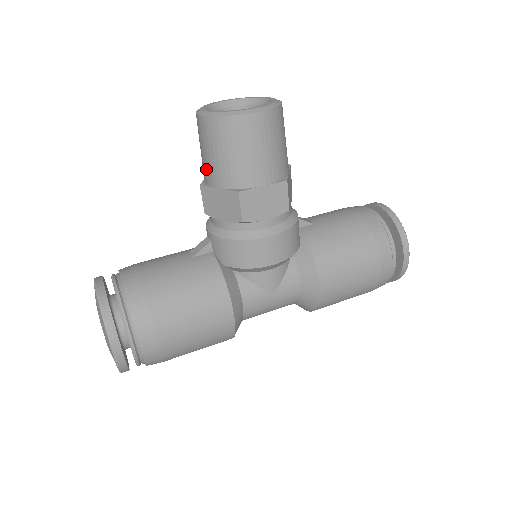
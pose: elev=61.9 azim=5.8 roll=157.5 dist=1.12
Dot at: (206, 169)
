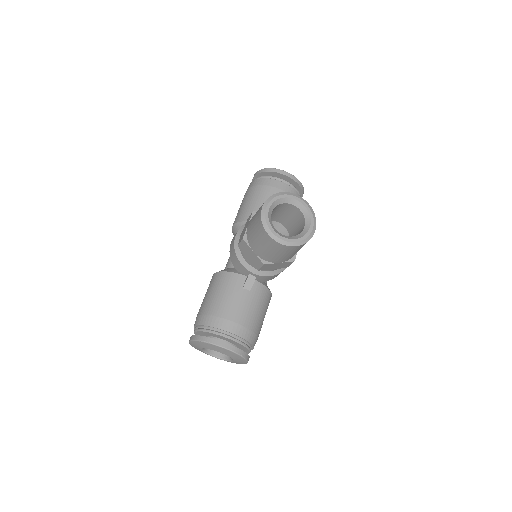
Dot at: (272, 258)
